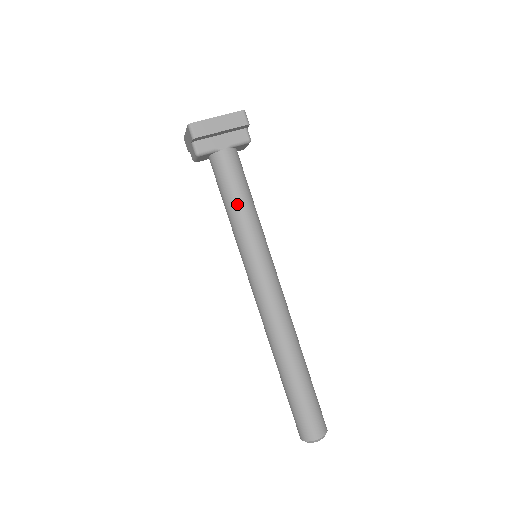
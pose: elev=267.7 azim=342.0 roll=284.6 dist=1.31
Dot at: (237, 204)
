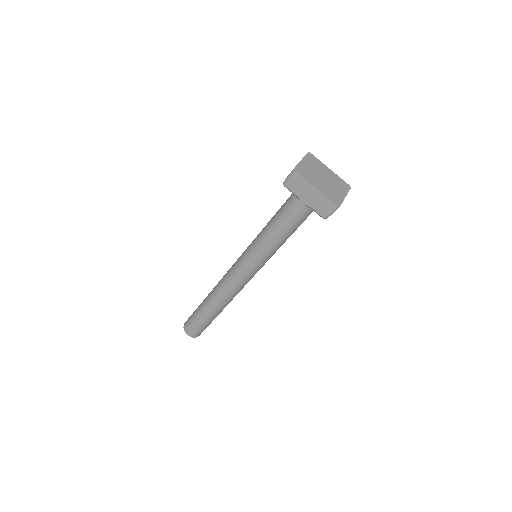
Dot at: (272, 231)
